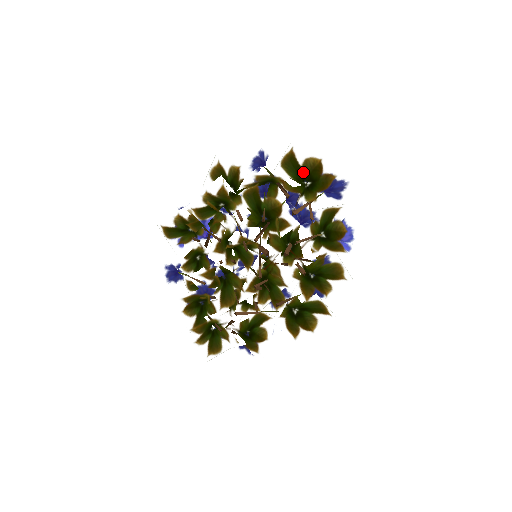
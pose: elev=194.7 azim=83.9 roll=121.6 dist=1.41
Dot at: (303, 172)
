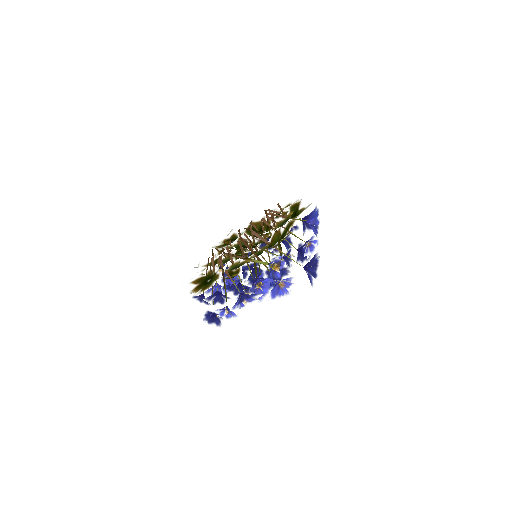
Dot at: occluded
